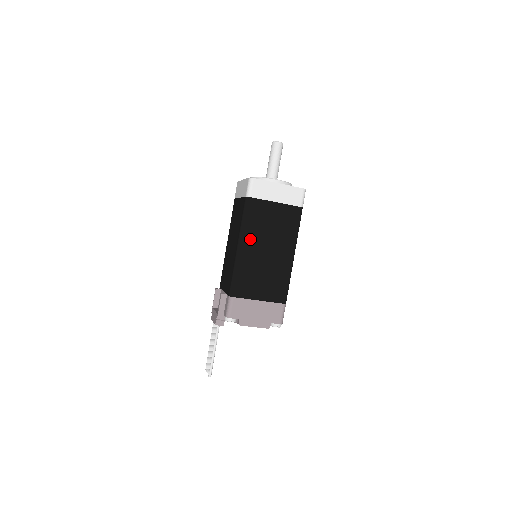
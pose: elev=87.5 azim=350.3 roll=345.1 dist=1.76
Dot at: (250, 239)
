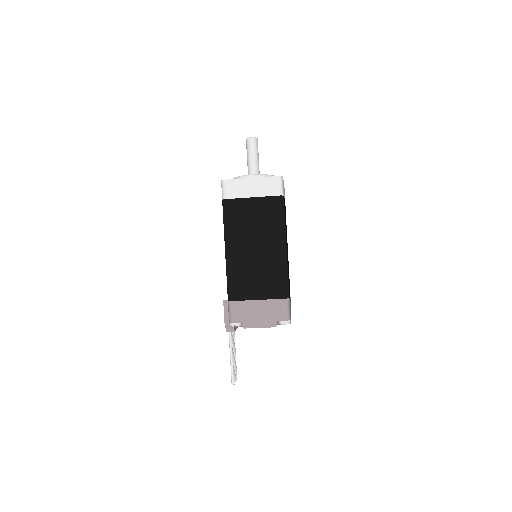
Dot at: (235, 240)
